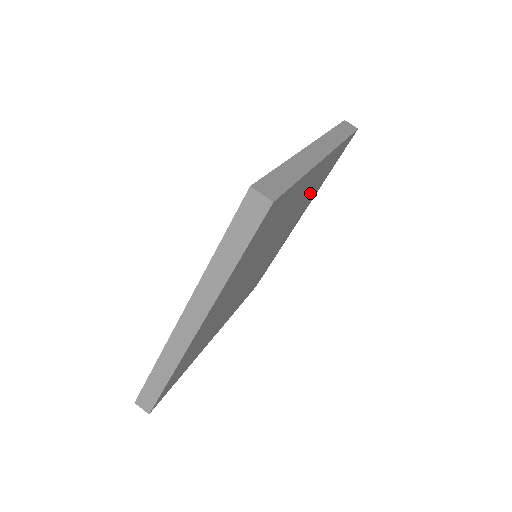
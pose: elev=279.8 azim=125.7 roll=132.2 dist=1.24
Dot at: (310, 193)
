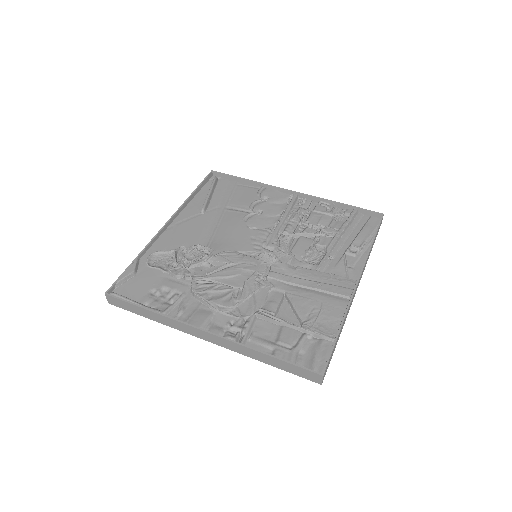
Dot at: occluded
